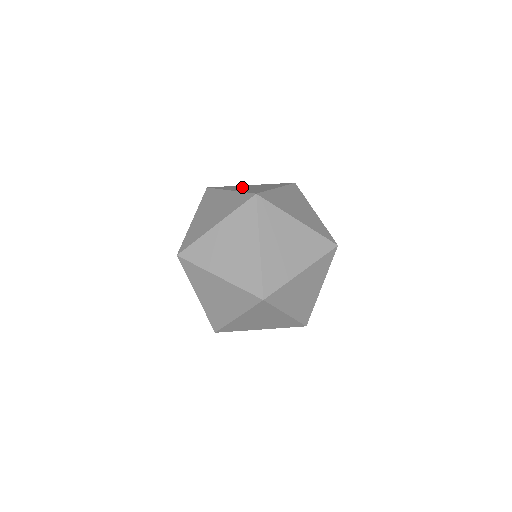
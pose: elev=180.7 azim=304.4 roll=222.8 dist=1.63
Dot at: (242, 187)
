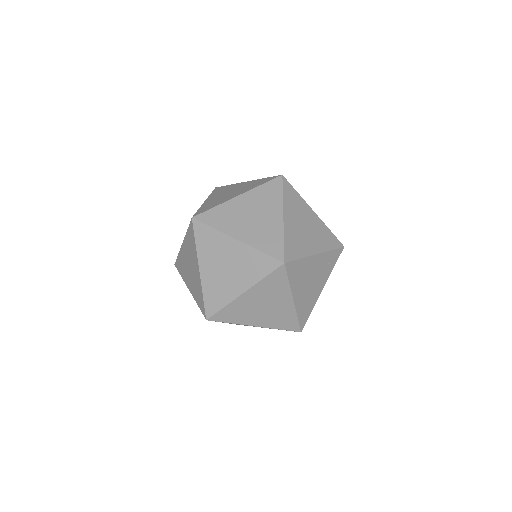
Dot at: occluded
